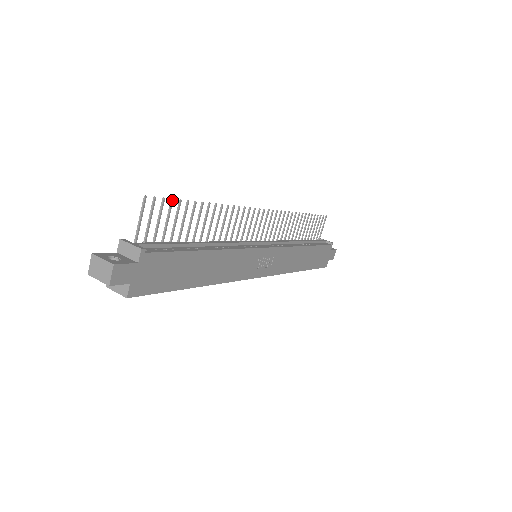
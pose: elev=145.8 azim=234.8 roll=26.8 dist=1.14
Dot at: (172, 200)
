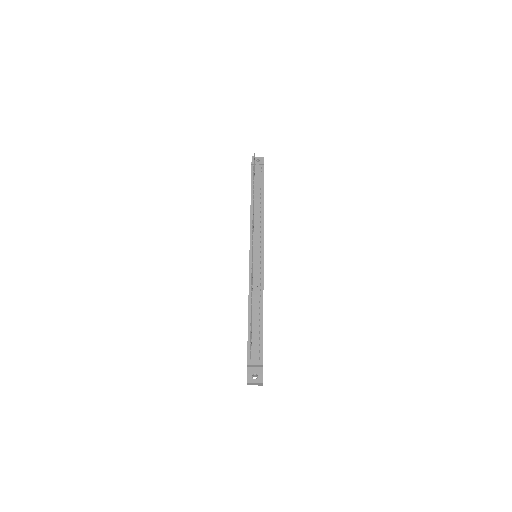
Dot at: occluded
